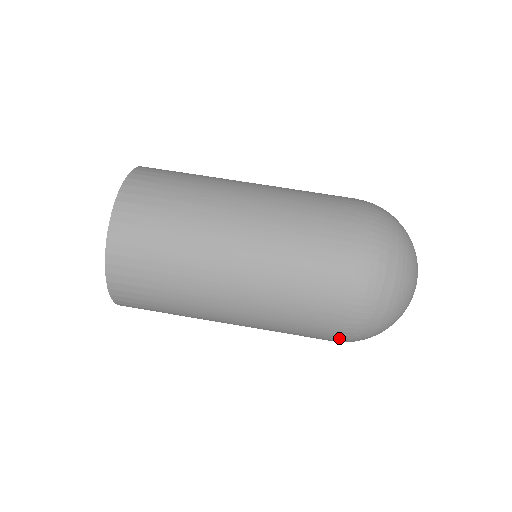
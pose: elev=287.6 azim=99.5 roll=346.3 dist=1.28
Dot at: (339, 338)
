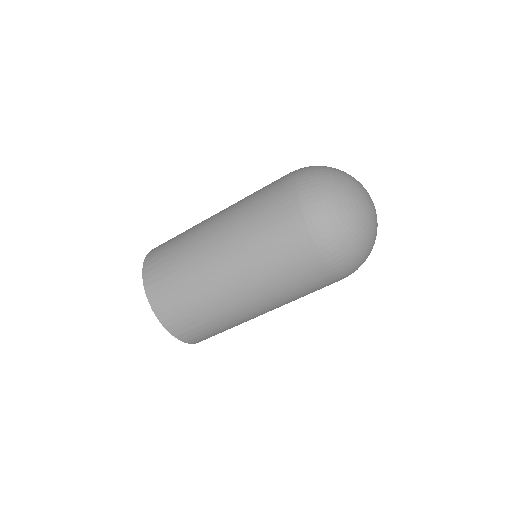
Dot at: occluded
